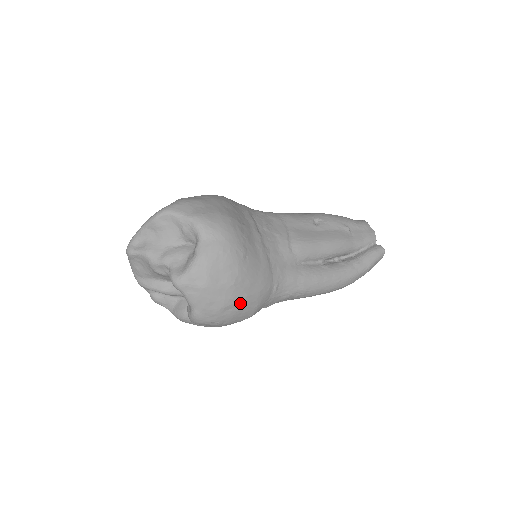
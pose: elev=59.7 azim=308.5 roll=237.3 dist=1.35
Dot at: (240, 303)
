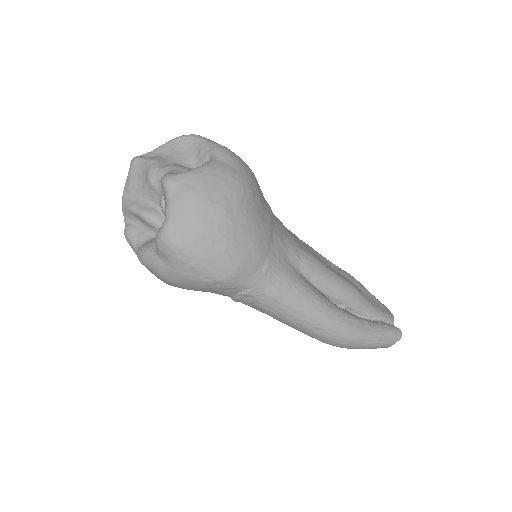
Dot at: (222, 242)
